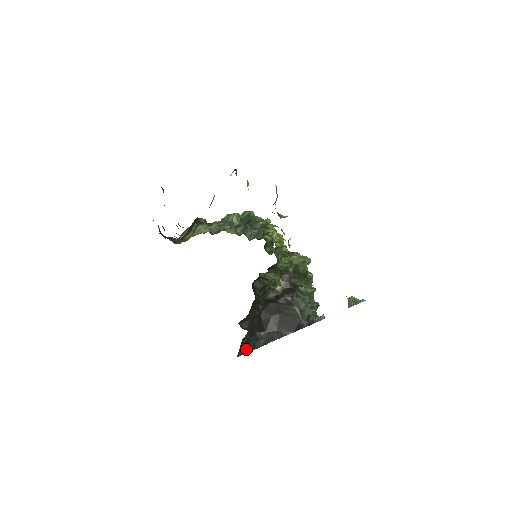
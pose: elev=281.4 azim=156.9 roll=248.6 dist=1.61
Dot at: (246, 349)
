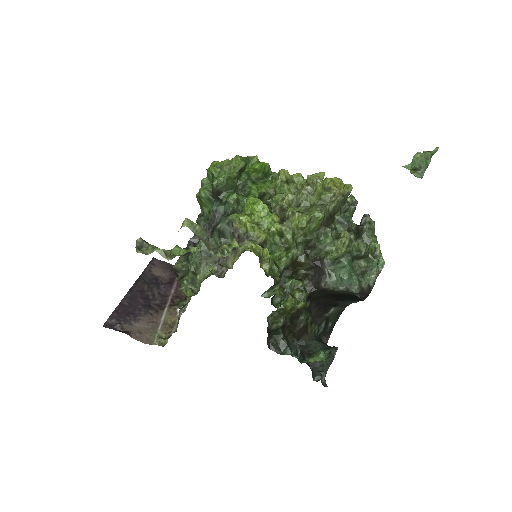
Dot at: (329, 329)
